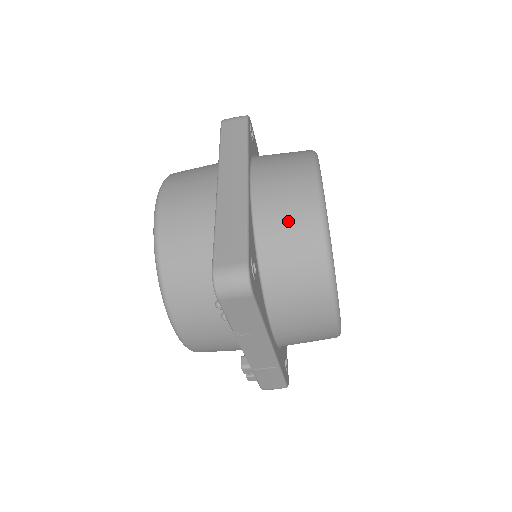
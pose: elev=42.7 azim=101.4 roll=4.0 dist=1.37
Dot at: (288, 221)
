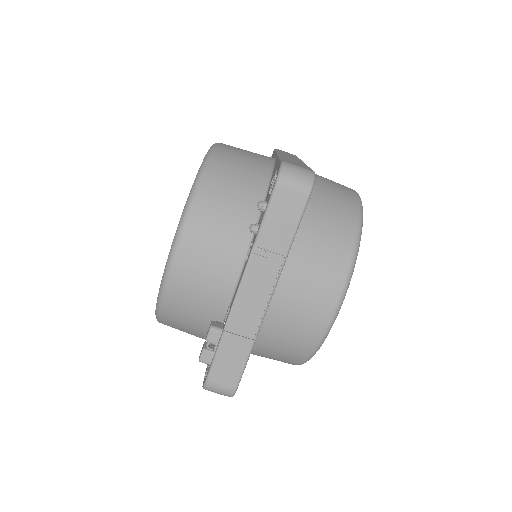
Dot at: (333, 196)
